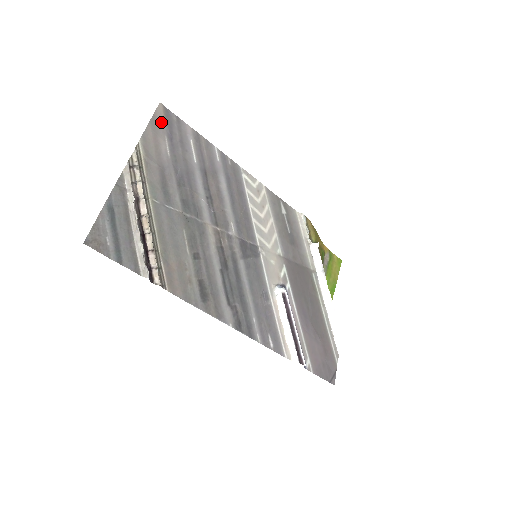
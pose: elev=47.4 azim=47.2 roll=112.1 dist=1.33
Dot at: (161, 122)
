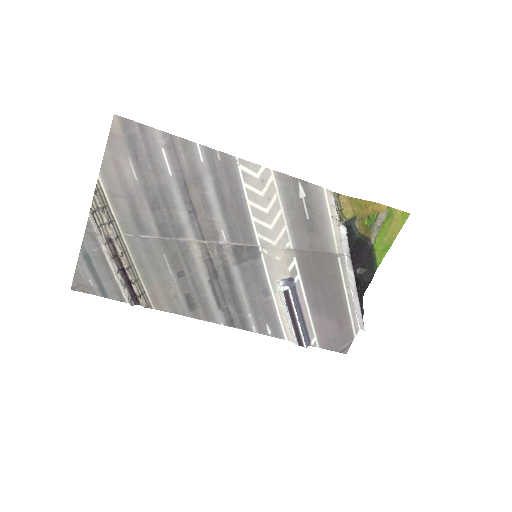
Dot at: (120, 141)
